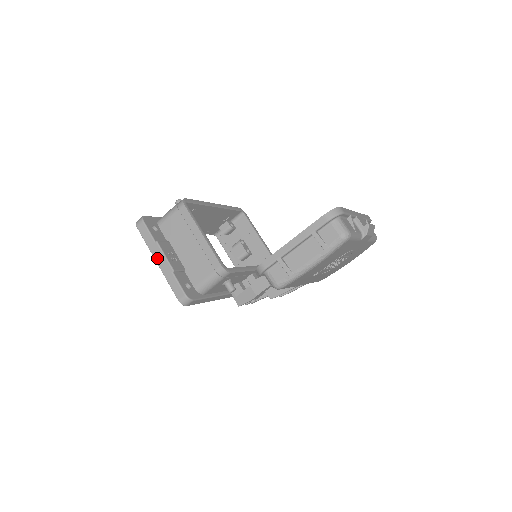
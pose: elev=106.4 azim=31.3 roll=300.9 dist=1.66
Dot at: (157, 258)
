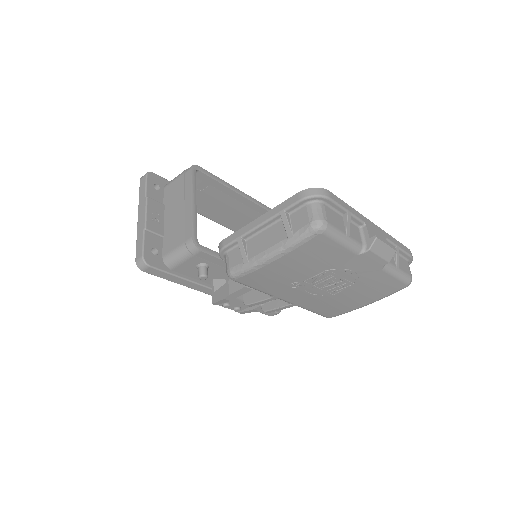
Dot at: (140, 213)
